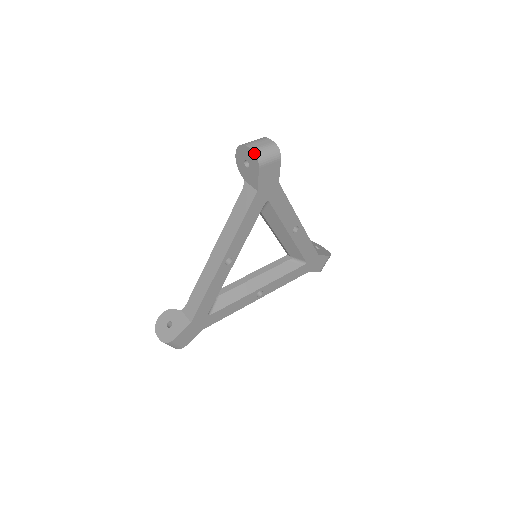
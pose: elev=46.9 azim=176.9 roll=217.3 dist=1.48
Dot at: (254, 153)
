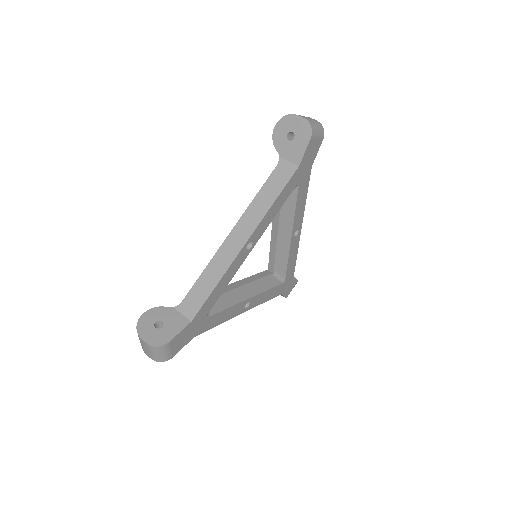
Dot at: (308, 122)
